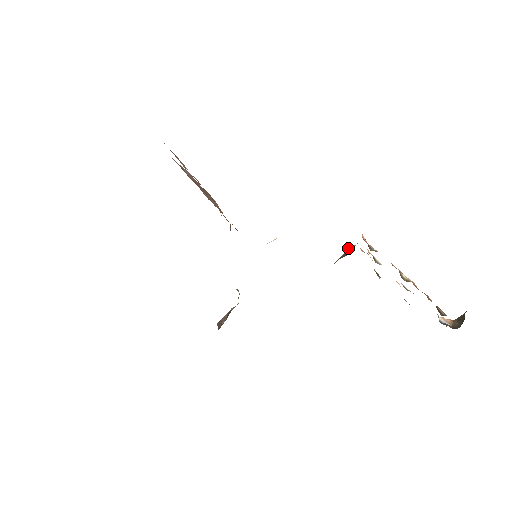
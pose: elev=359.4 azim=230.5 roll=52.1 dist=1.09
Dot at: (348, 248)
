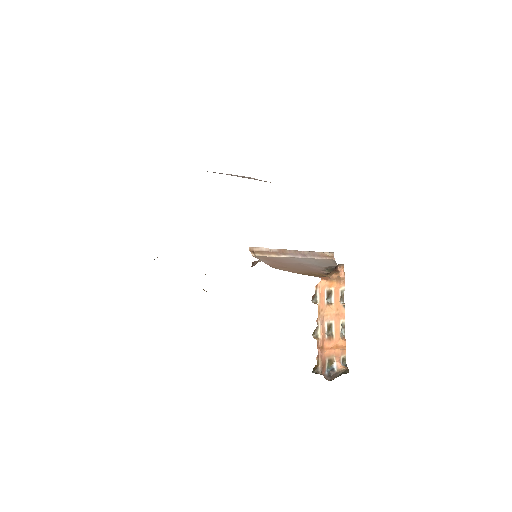
Dot at: (336, 266)
